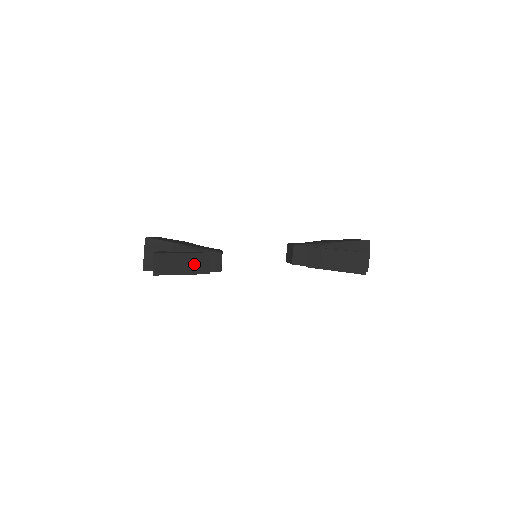
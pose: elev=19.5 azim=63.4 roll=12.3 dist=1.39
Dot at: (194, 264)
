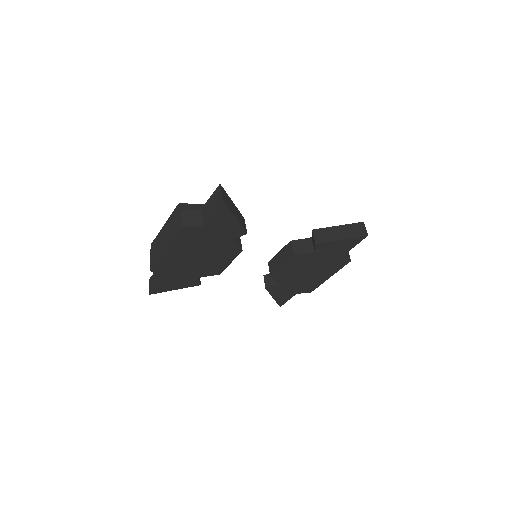
Dot at: (239, 217)
